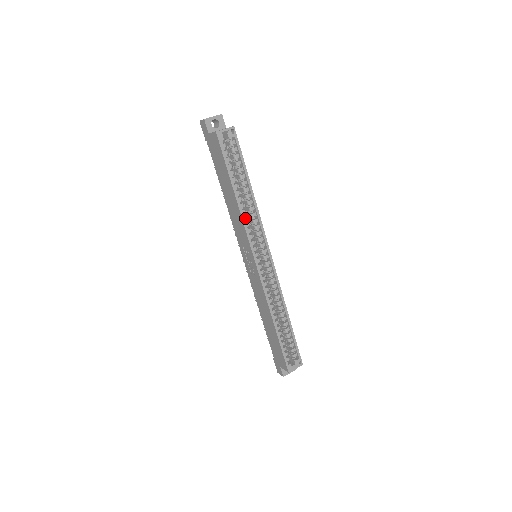
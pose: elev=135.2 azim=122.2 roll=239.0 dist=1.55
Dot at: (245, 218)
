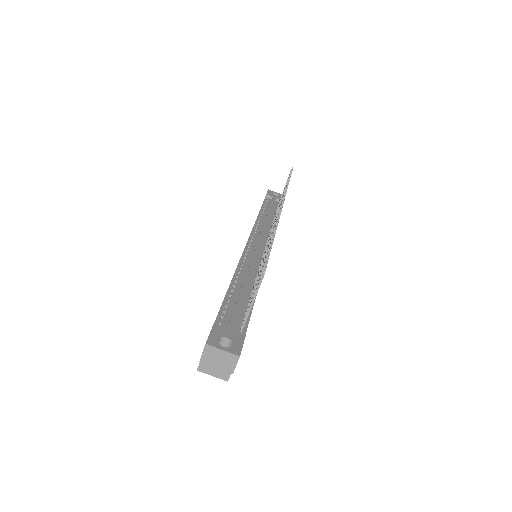
Dot at: occluded
